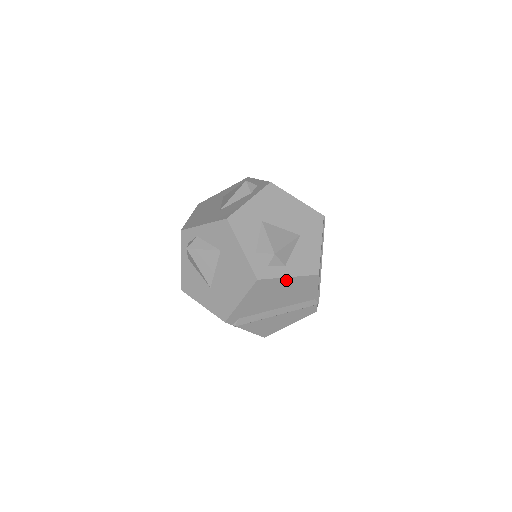
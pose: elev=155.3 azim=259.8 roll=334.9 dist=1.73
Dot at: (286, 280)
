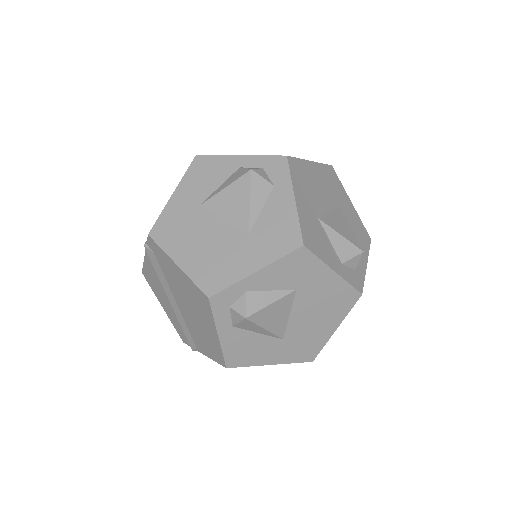
Dot at: occluded
